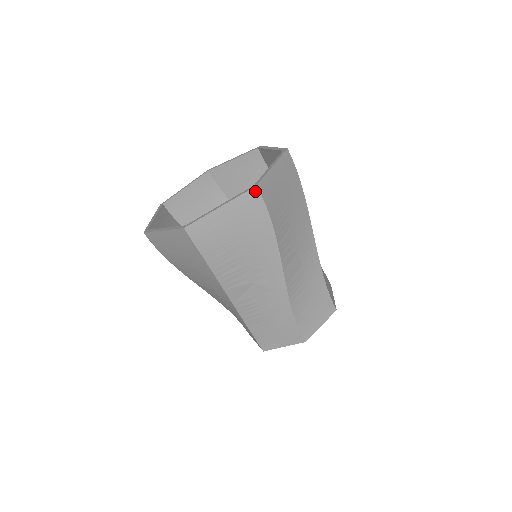
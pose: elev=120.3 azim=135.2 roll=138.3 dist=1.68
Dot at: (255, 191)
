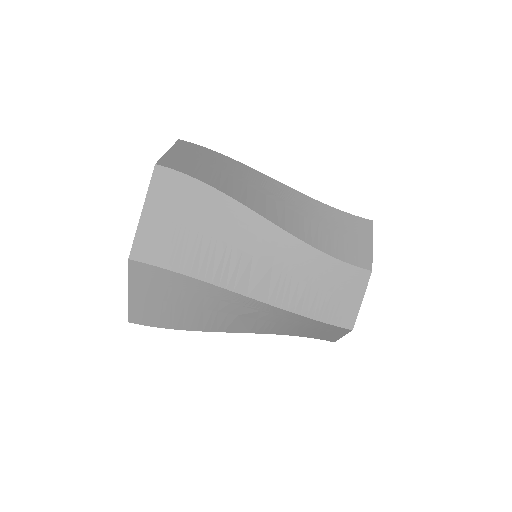
Dot at: (133, 263)
